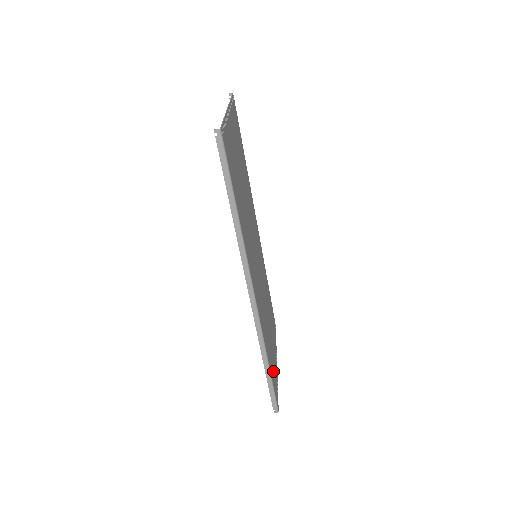
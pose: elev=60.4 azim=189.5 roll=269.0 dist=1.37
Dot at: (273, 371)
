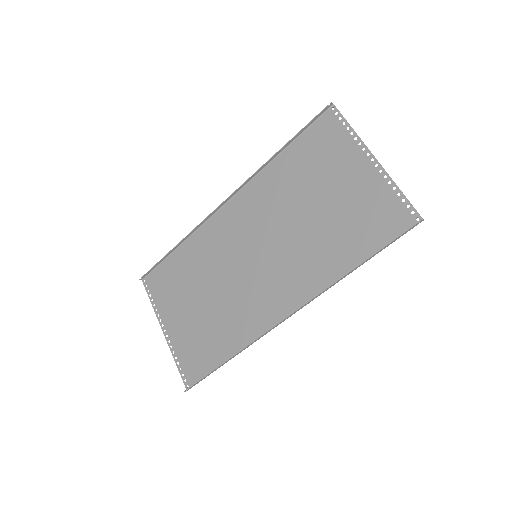
Dot at: (200, 355)
